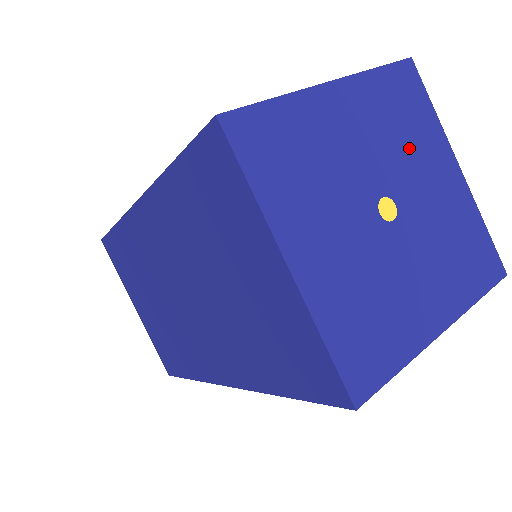
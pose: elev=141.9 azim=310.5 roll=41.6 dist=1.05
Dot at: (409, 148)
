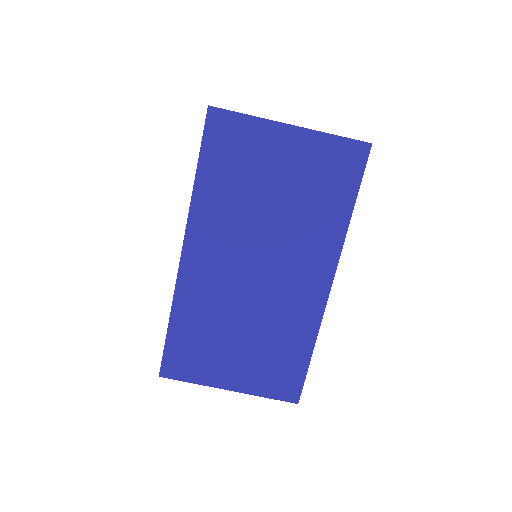
Dot at: occluded
